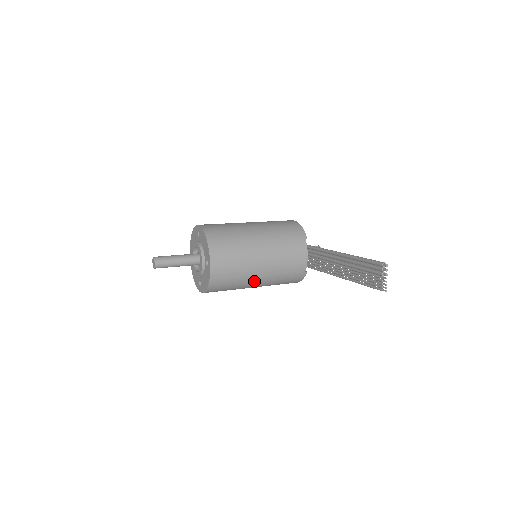
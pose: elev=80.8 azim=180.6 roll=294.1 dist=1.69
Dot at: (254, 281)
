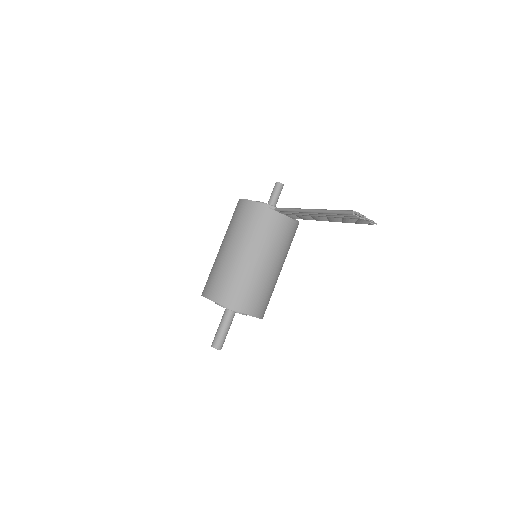
Dot at: (278, 274)
